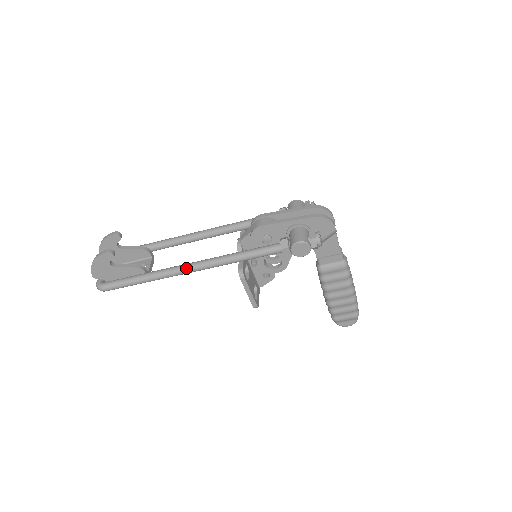
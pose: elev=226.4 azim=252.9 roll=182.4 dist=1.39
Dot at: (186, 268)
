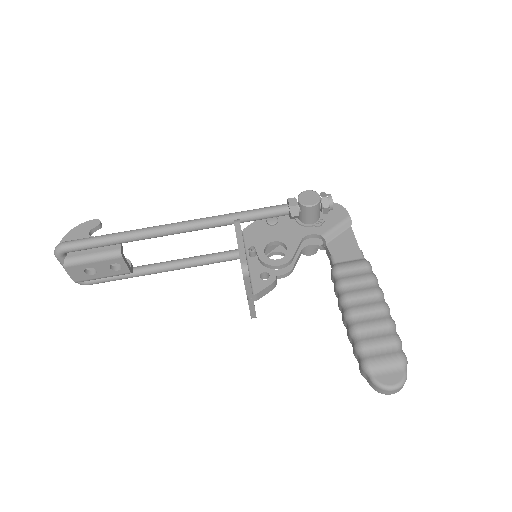
Dot at: (174, 223)
